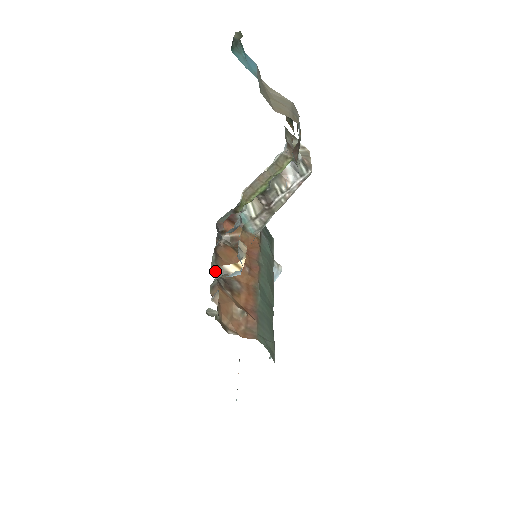
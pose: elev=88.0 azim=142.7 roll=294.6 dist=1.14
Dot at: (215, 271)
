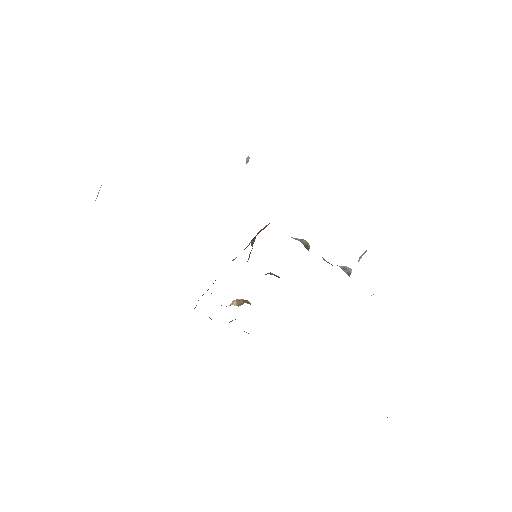
Dot at: occluded
